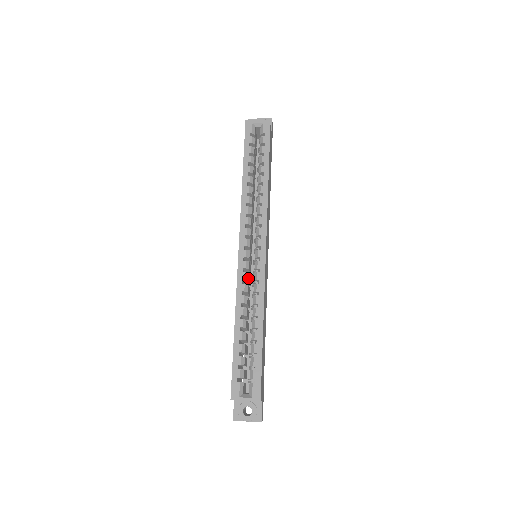
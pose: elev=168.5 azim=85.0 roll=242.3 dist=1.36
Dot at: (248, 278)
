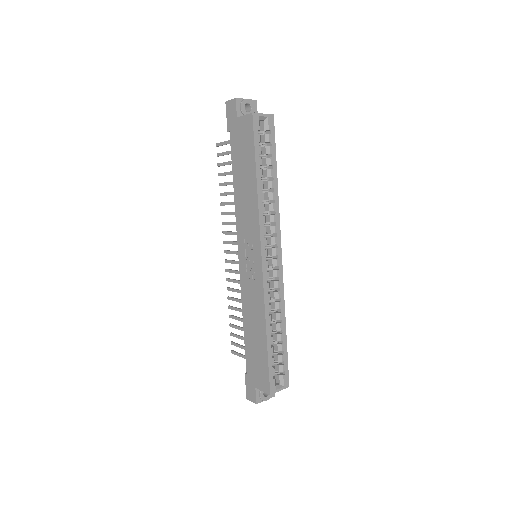
Dot at: (269, 287)
